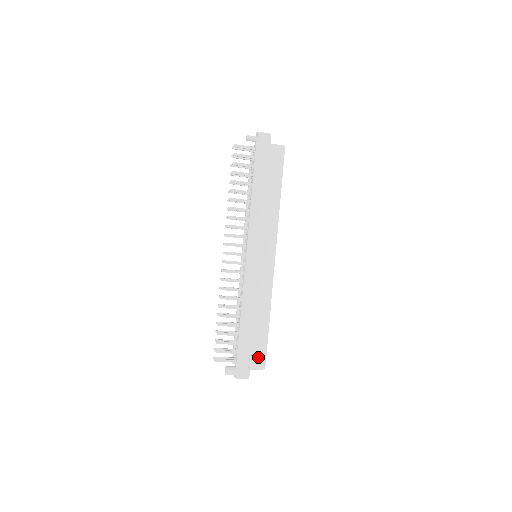
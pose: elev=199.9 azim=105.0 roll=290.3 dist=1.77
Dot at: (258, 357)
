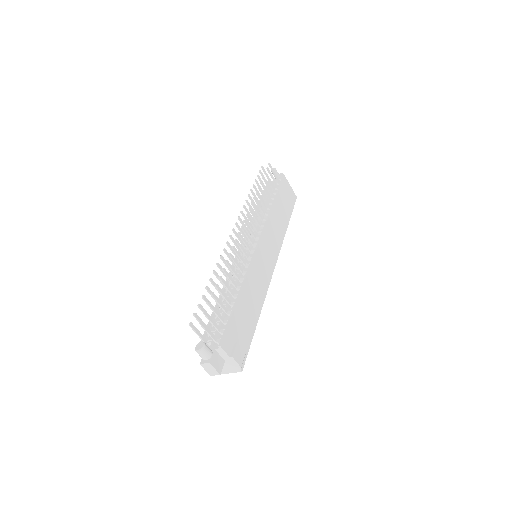
Dot at: (243, 350)
